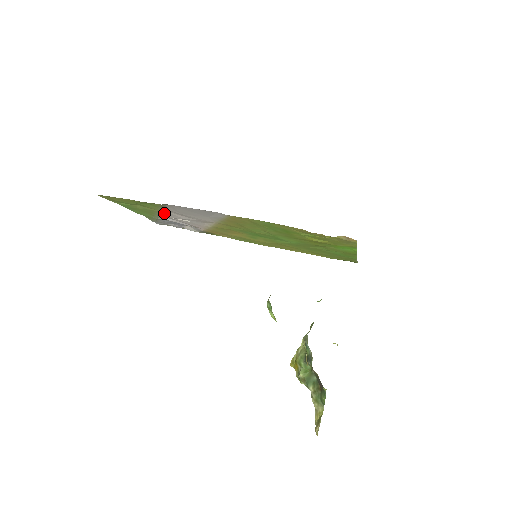
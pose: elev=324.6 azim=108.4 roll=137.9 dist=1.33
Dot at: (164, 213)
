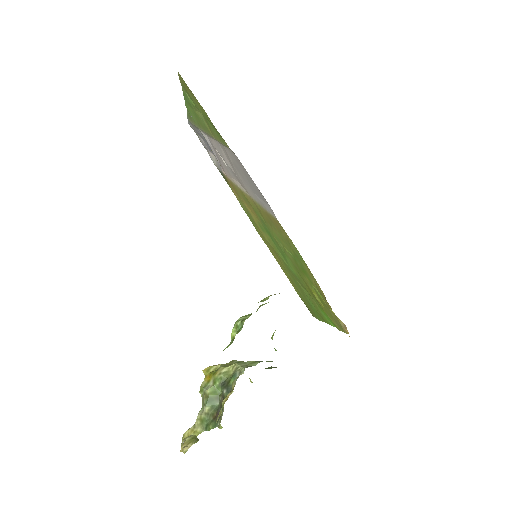
Dot at: (215, 140)
